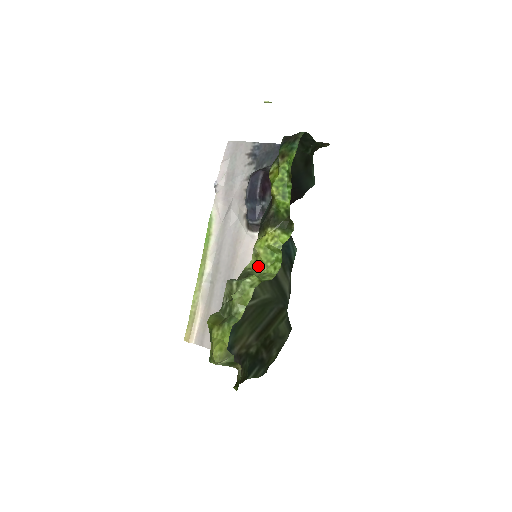
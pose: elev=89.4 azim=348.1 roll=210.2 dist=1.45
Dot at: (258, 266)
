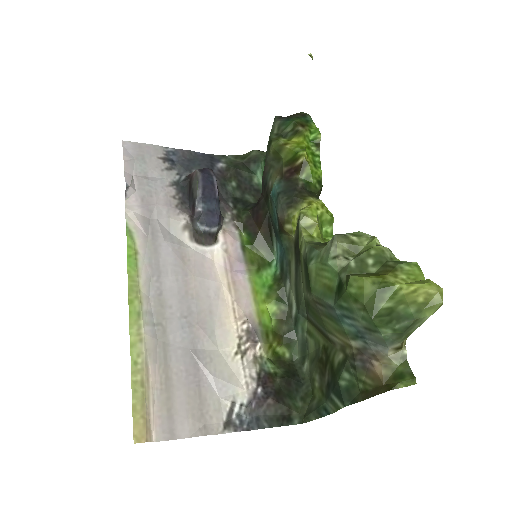
Dot at: (317, 239)
